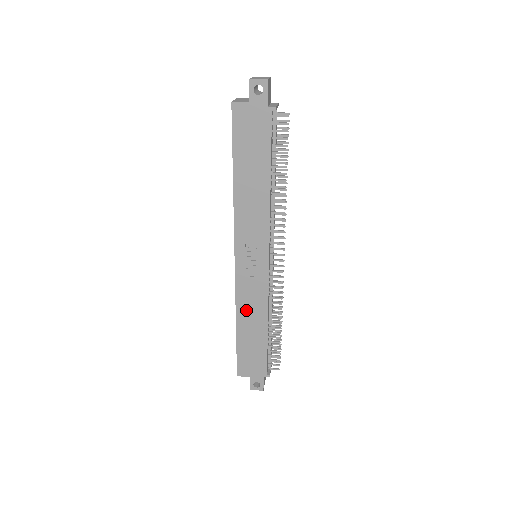
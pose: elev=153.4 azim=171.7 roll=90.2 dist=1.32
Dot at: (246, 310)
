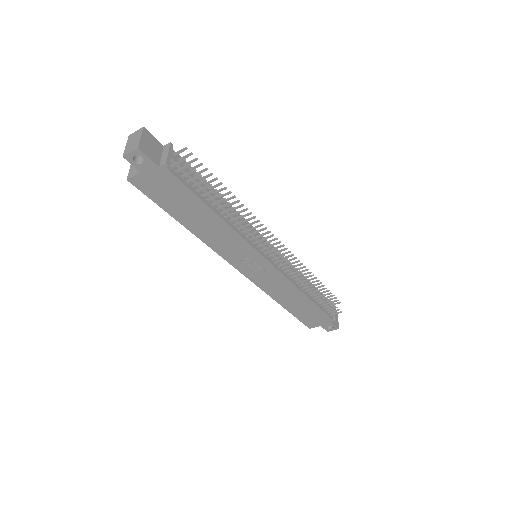
Dot at: (279, 294)
